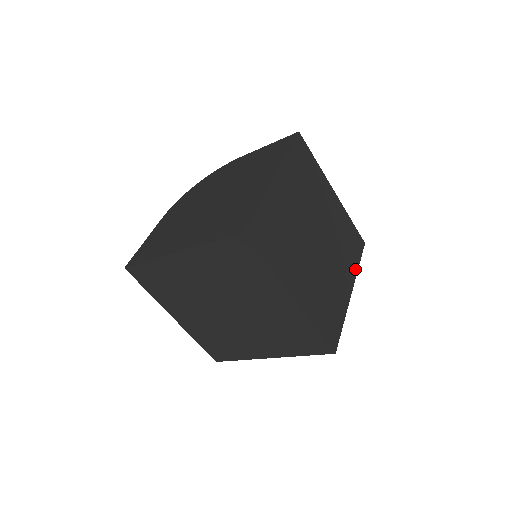
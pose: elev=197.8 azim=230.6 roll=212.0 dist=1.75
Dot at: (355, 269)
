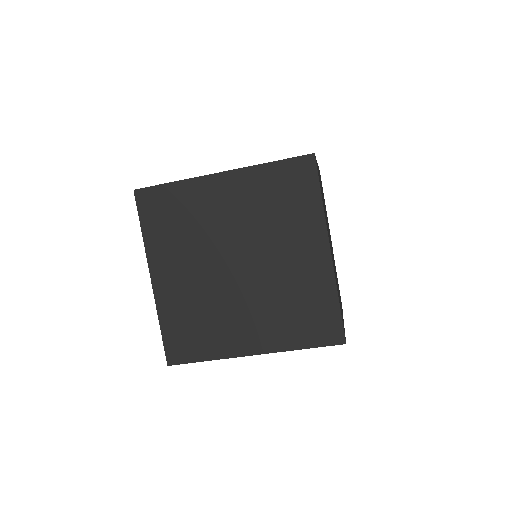
Dot at: occluded
